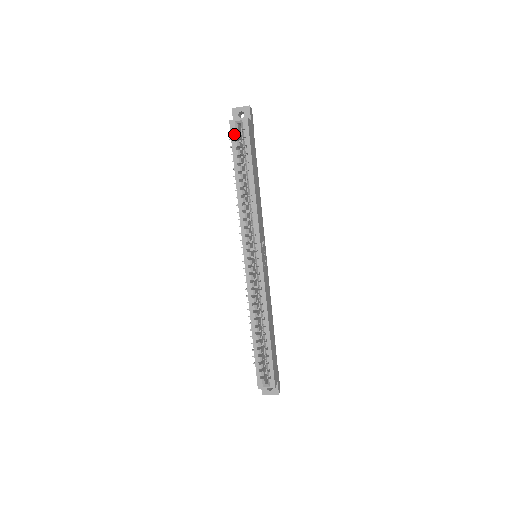
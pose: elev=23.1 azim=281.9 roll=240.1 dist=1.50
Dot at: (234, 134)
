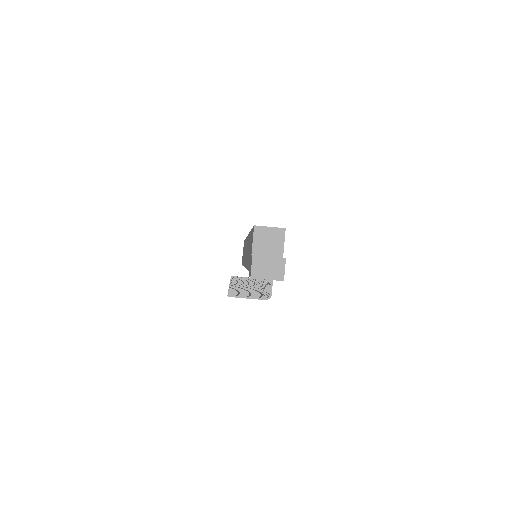
Dot at: occluded
